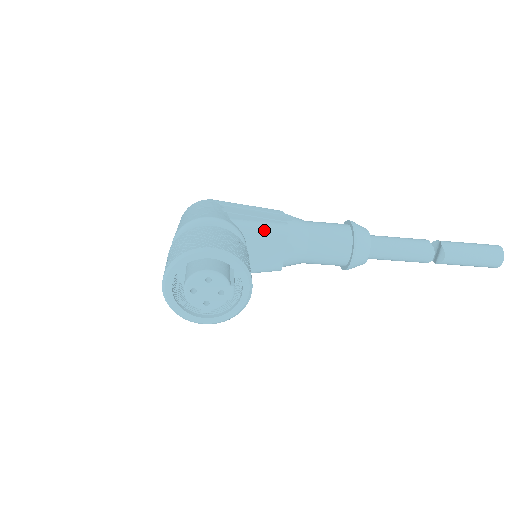
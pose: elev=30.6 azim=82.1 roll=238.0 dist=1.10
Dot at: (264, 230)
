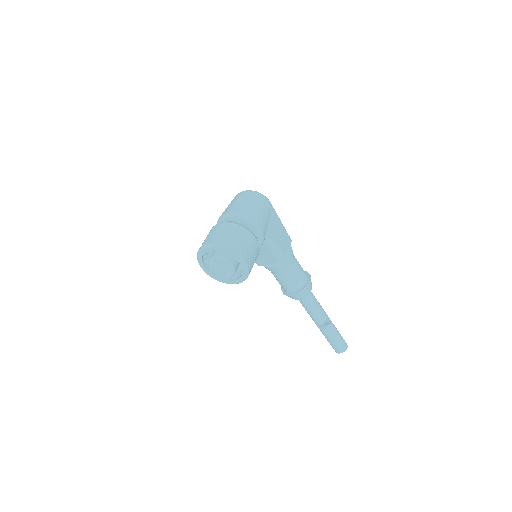
Dot at: (273, 251)
